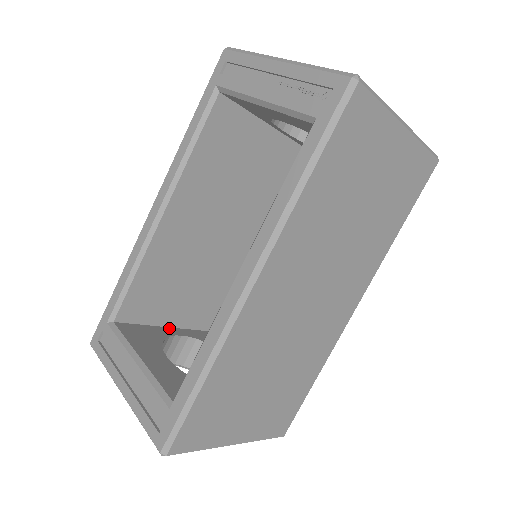
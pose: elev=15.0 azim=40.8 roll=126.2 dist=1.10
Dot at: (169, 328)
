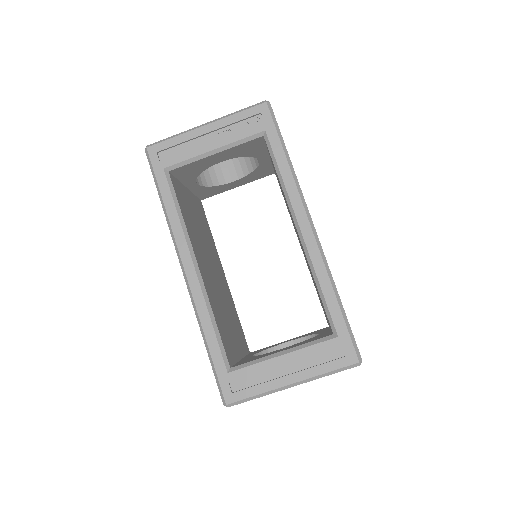
Dot at: occluded
